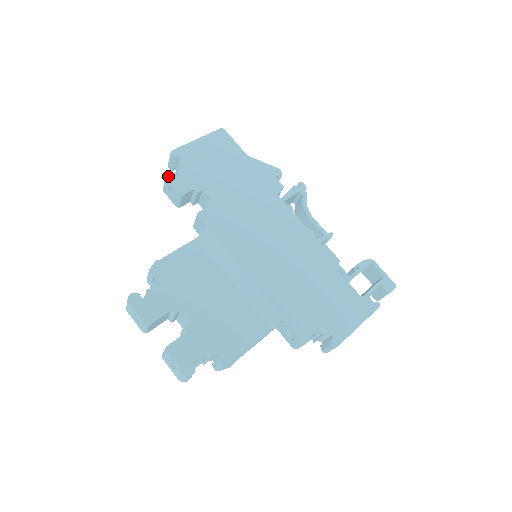
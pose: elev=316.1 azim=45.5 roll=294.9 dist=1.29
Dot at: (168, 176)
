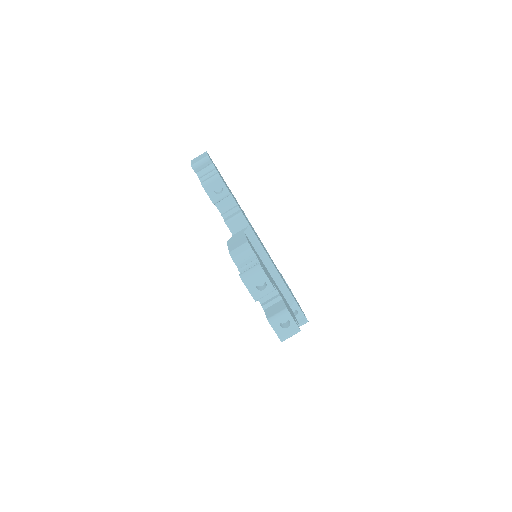
Dot at: occluded
